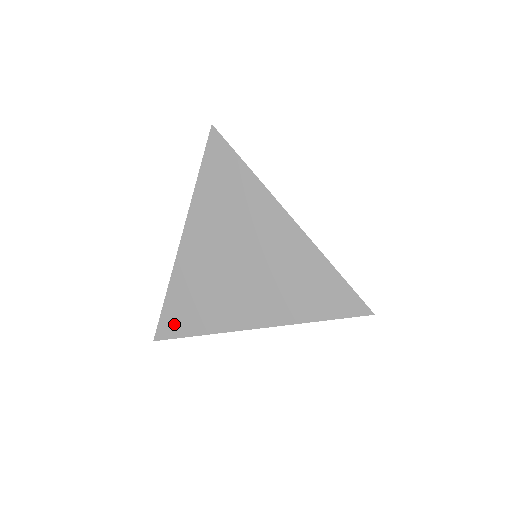
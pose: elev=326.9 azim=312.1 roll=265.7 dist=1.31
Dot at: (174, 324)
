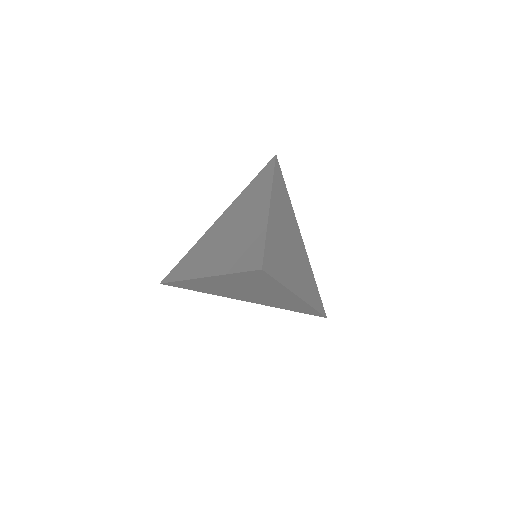
Dot at: (175, 273)
